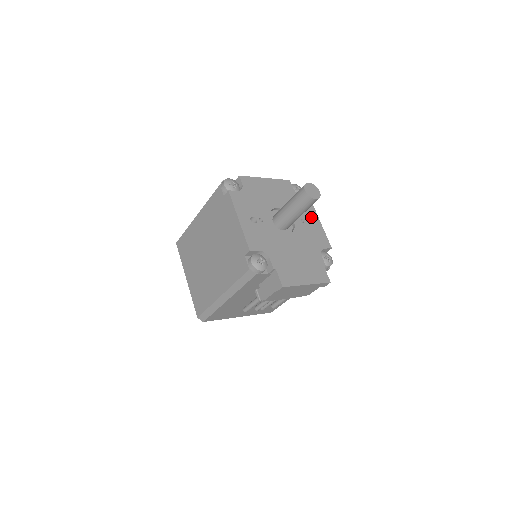
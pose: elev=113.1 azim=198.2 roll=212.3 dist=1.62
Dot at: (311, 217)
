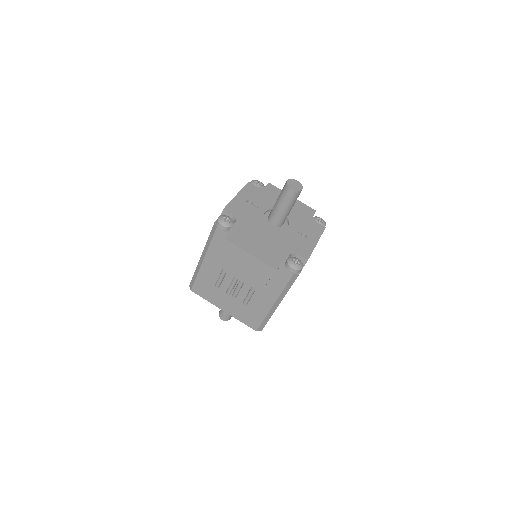
Dot at: (310, 236)
